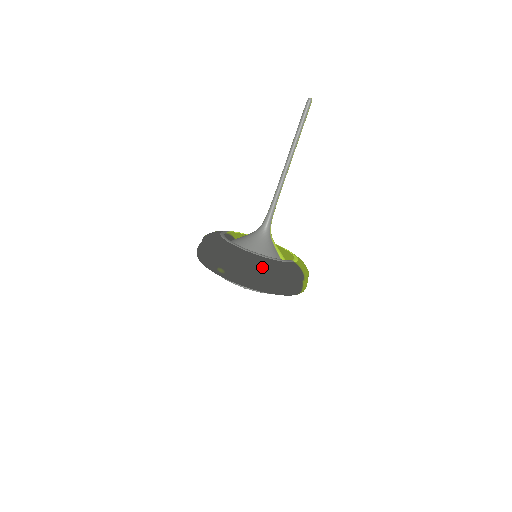
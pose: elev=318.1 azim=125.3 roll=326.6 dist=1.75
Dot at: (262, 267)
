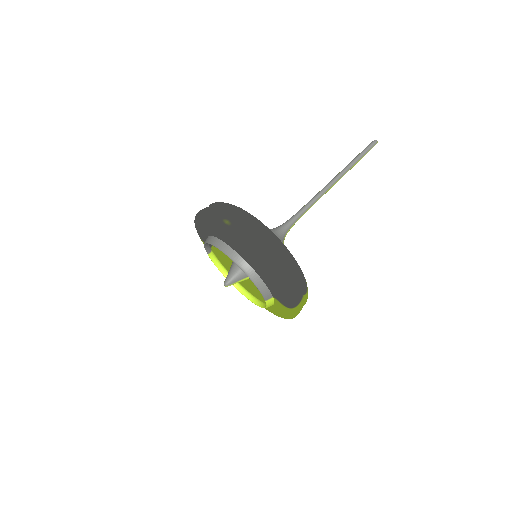
Dot at: (276, 240)
